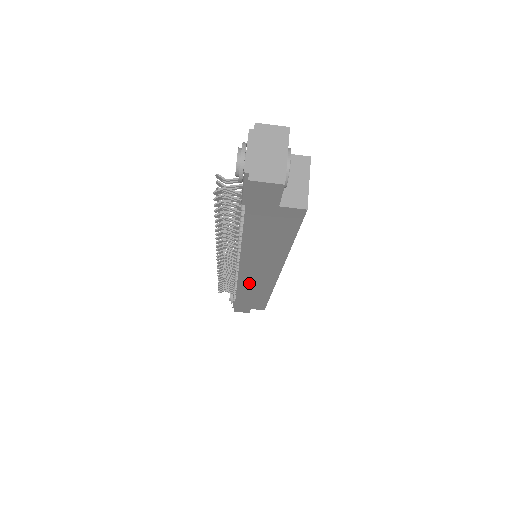
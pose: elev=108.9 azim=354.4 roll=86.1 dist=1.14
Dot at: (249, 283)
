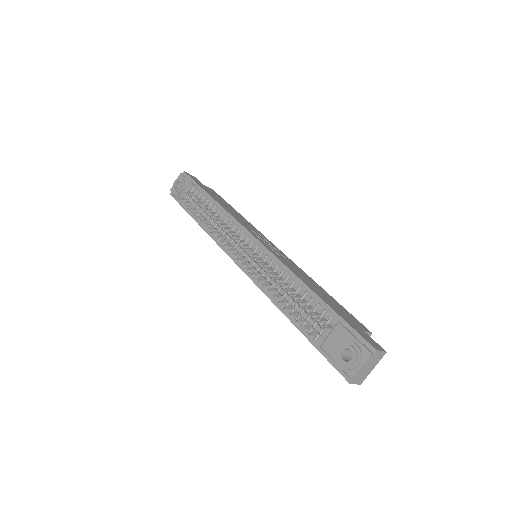
Dot at: occluded
